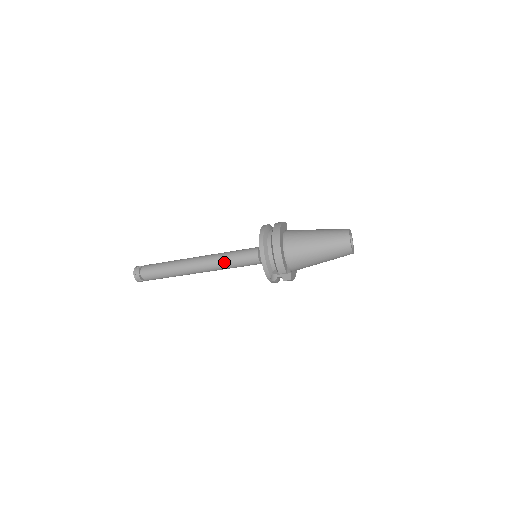
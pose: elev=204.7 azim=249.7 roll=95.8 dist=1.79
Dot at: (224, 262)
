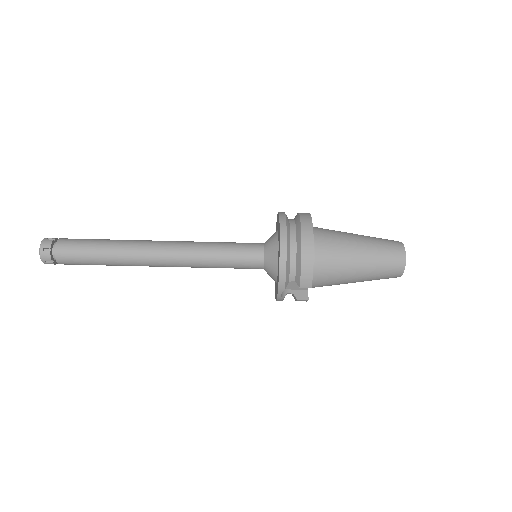
Dot at: (207, 256)
